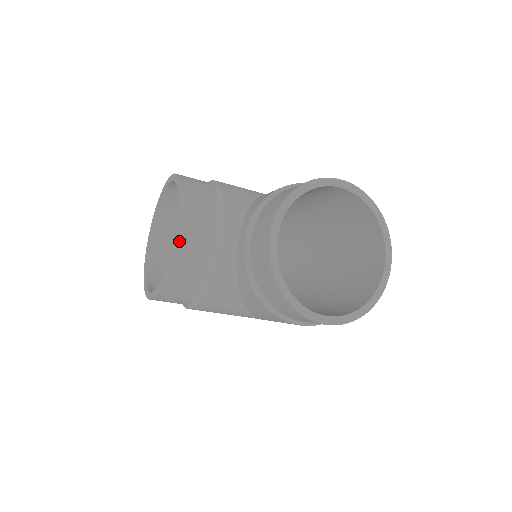
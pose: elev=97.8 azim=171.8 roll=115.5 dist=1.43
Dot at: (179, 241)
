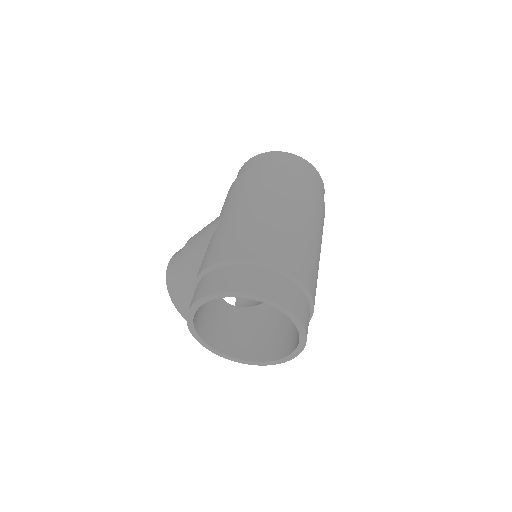
Dot at: occluded
